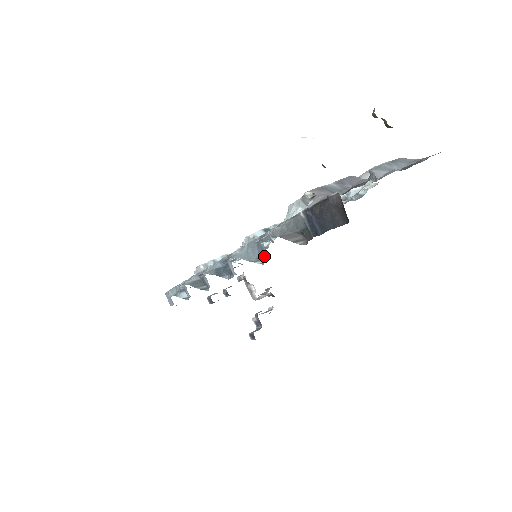
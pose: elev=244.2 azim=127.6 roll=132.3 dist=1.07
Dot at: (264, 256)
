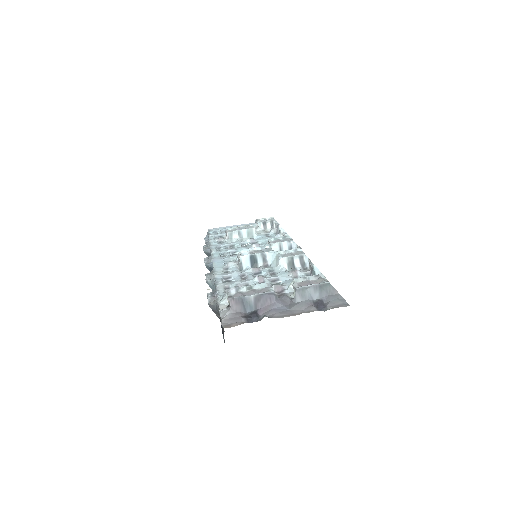
Dot at: occluded
